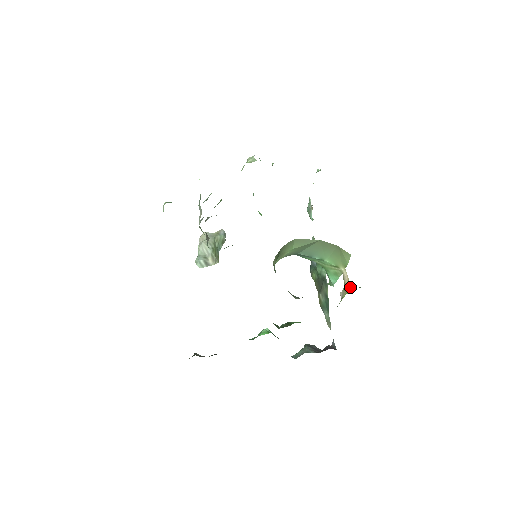
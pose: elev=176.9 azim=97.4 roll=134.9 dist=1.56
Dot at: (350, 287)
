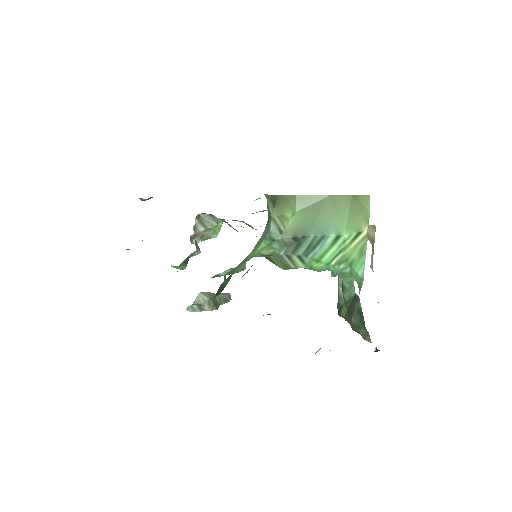
Dot at: occluded
